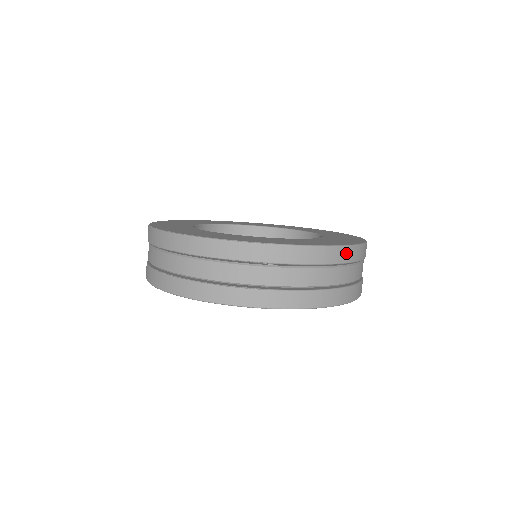
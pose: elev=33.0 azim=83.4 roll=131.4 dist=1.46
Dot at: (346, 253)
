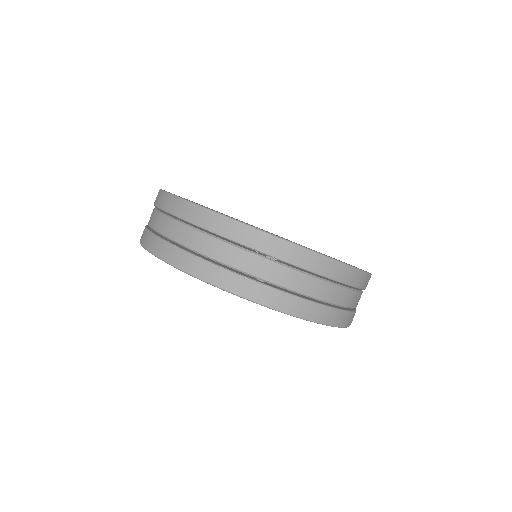
Dot at: (350, 274)
